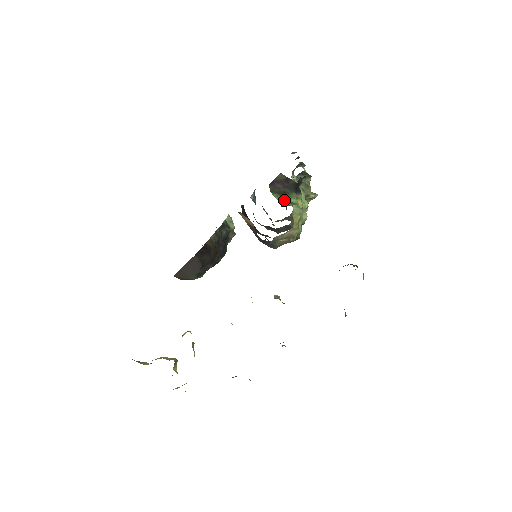
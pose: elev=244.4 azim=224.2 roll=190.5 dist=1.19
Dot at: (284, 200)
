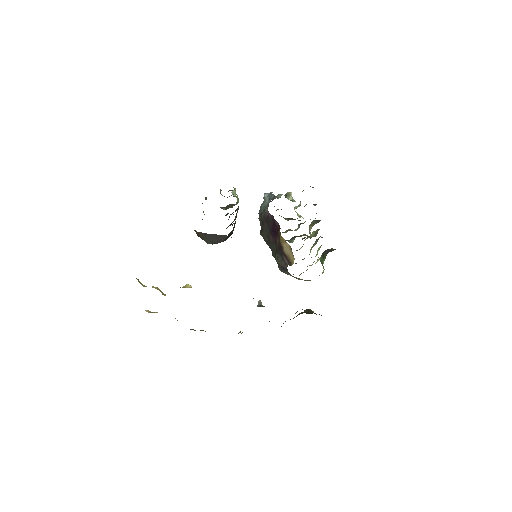
Dot at: (322, 263)
